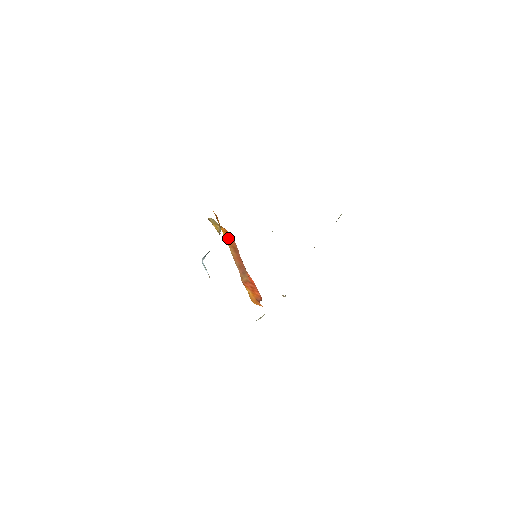
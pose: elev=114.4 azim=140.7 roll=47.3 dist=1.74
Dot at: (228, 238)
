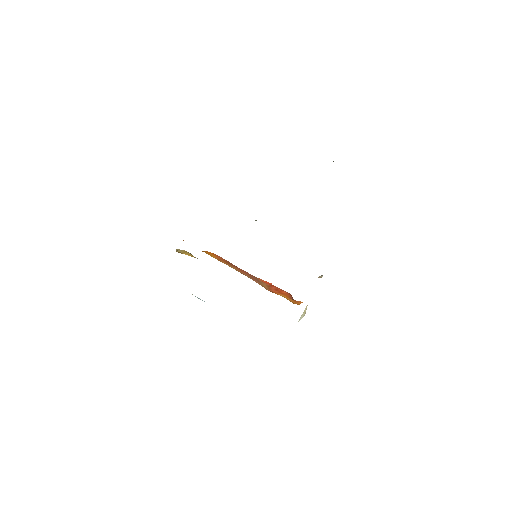
Dot at: (216, 257)
